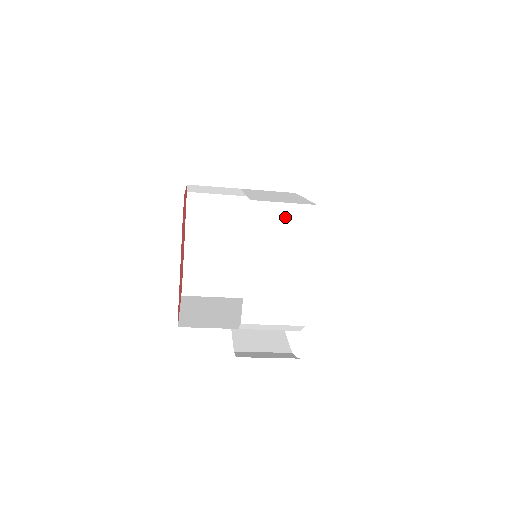
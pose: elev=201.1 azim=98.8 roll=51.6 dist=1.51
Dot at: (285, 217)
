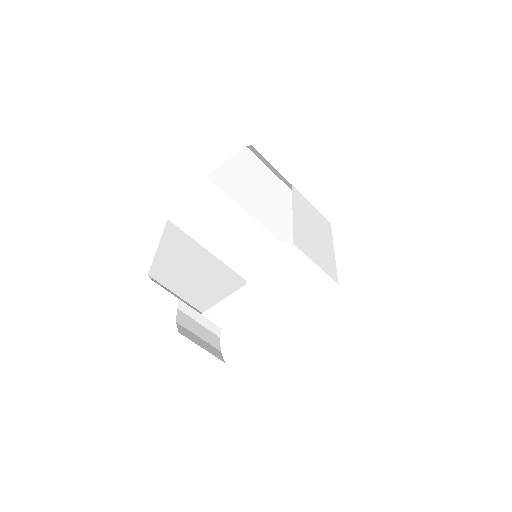
Dot at: (307, 278)
